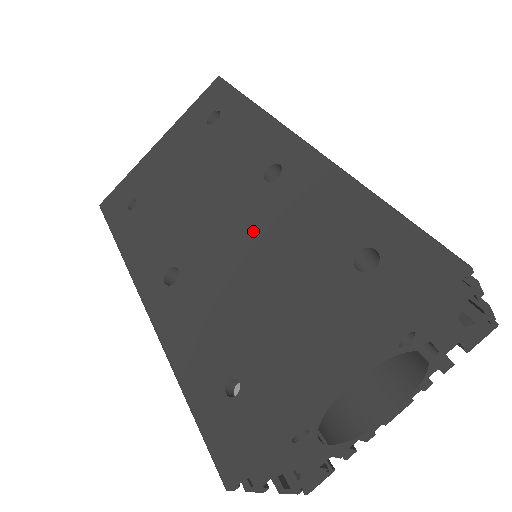
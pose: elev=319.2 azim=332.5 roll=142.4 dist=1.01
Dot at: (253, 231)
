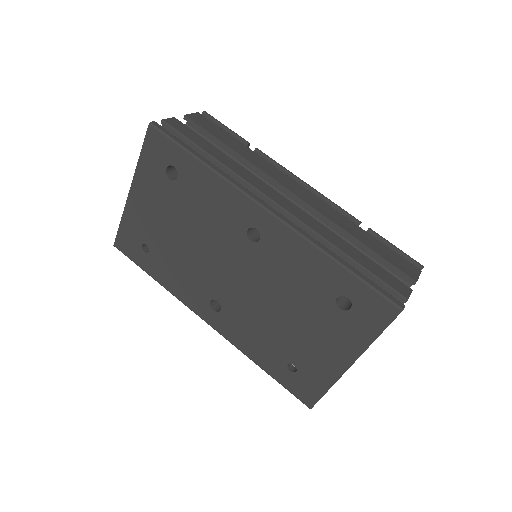
Dot at: (260, 279)
